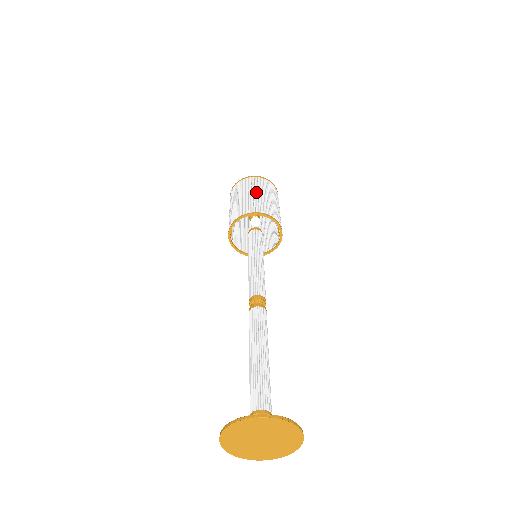
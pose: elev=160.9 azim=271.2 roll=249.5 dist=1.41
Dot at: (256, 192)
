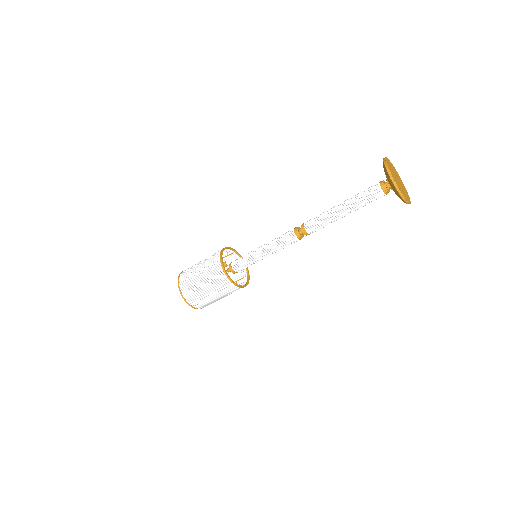
Dot at: occluded
